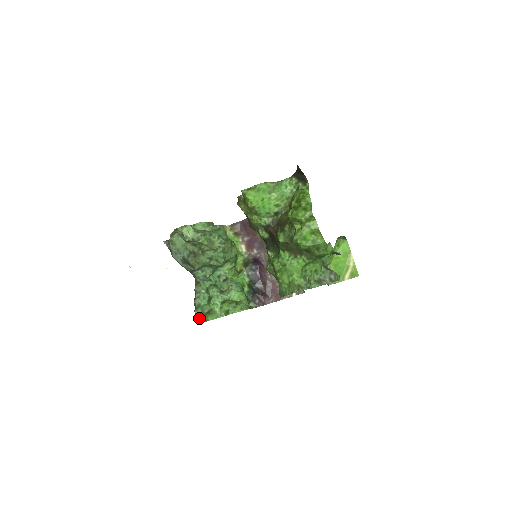
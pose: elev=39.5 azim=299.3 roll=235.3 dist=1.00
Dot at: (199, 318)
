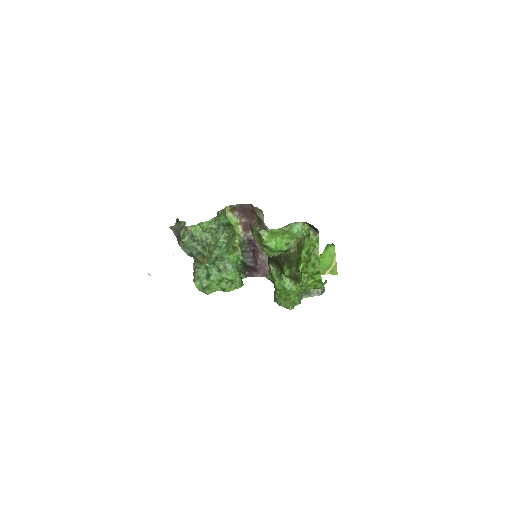
Dot at: (198, 289)
